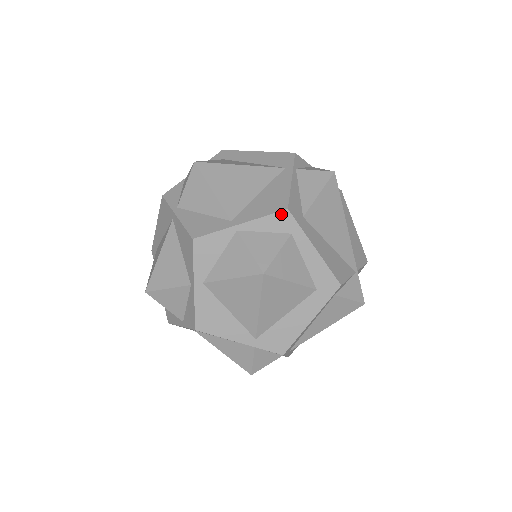
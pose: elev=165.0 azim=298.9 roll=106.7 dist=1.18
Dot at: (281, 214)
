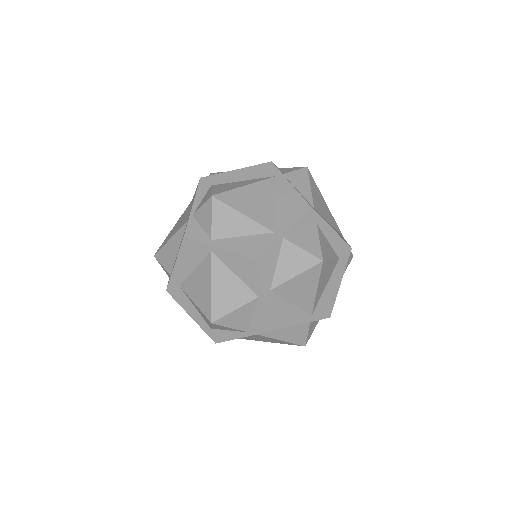
Dot at: (308, 212)
